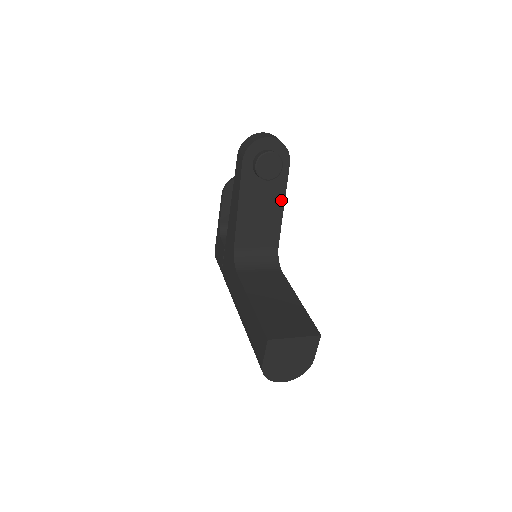
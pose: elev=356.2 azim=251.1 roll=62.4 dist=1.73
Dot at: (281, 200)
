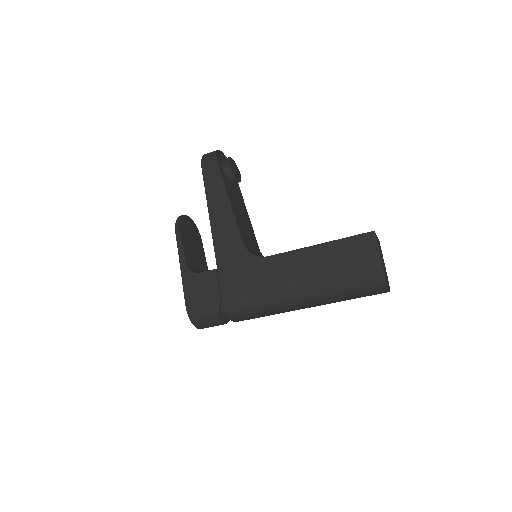
Dot at: (245, 207)
